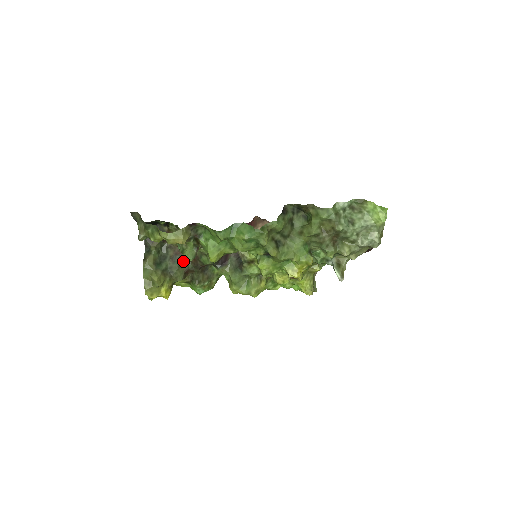
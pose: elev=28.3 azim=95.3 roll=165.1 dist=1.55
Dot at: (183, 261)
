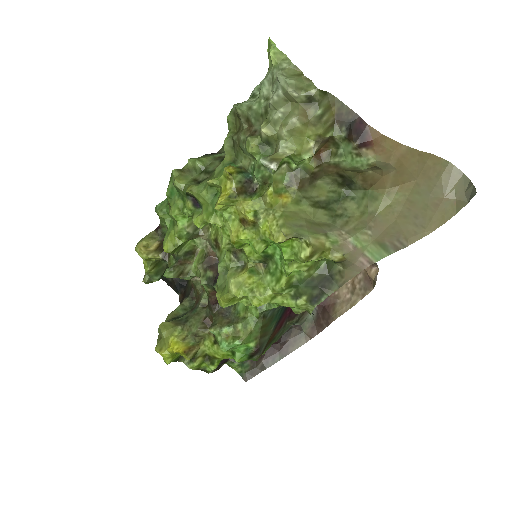
Dot at: (203, 309)
